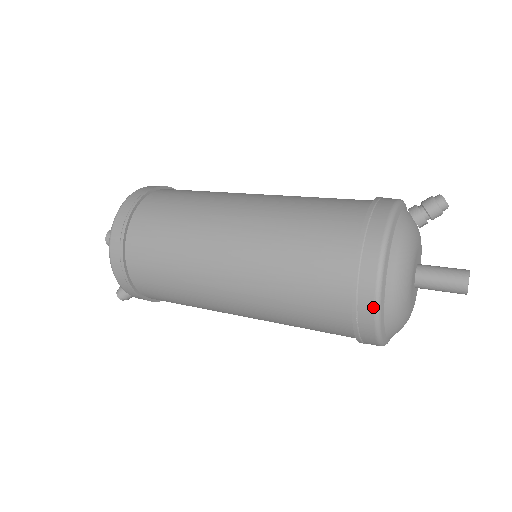
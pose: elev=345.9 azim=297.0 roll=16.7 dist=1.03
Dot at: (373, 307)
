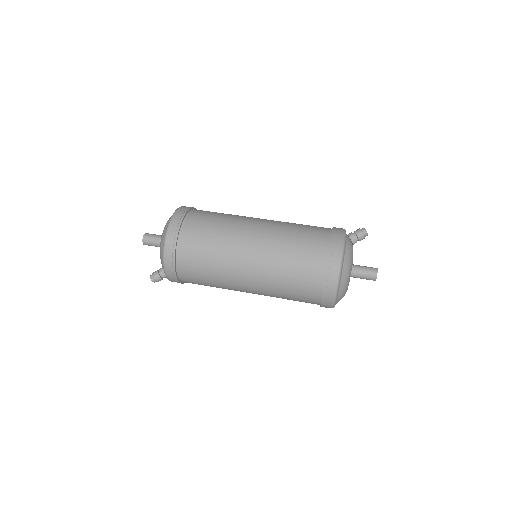
Dot at: (335, 284)
